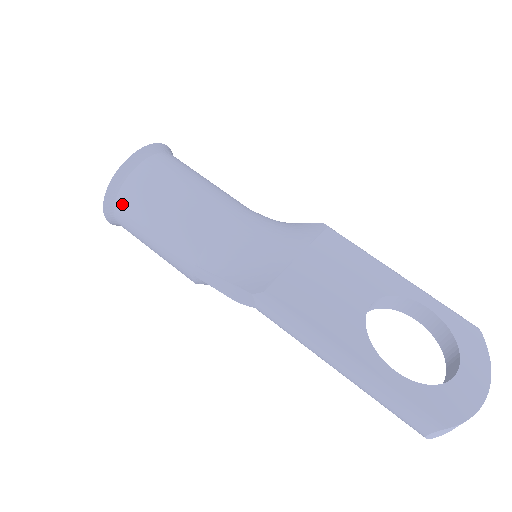
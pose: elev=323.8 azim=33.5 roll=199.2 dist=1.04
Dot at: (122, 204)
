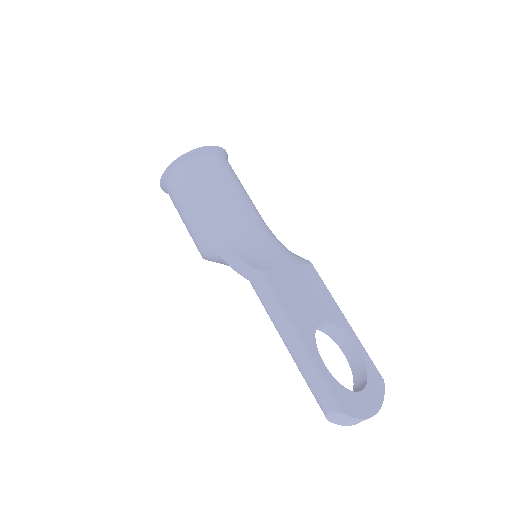
Dot at: (183, 173)
